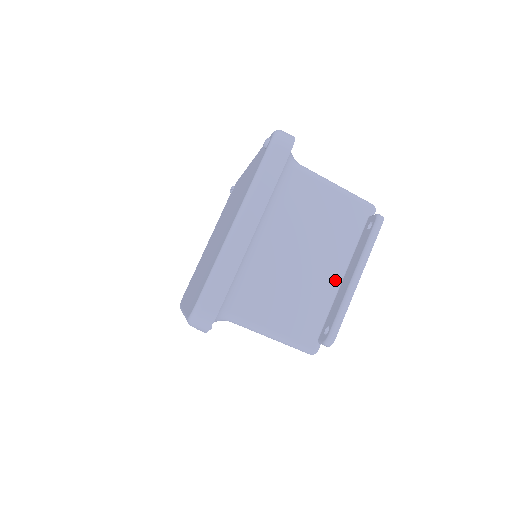
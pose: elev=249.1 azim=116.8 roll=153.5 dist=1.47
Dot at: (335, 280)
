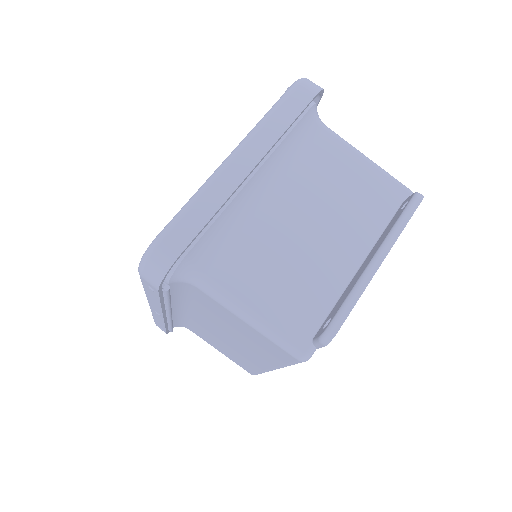
Dot at: (349, 266)
